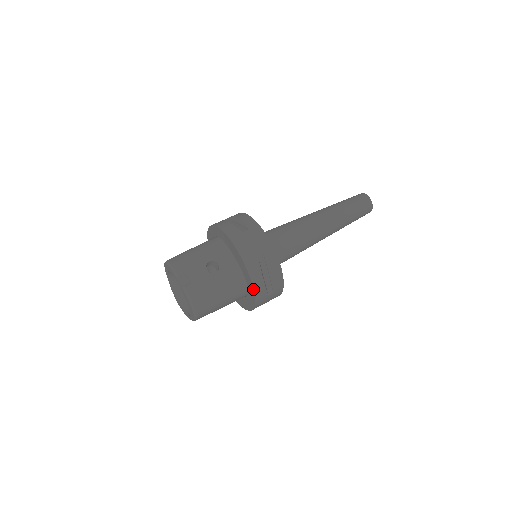
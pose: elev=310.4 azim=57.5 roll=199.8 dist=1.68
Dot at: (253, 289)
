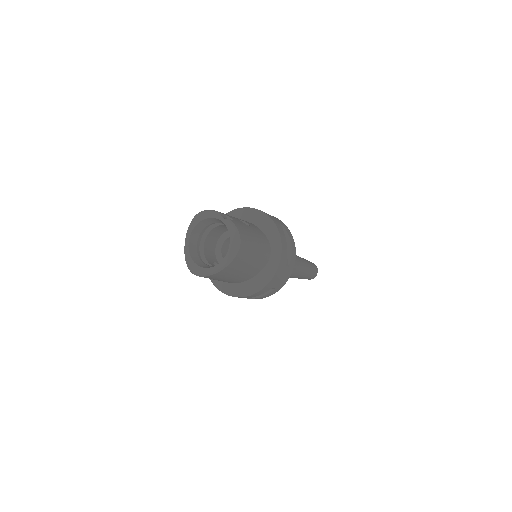
Dot at: (281, 245)
